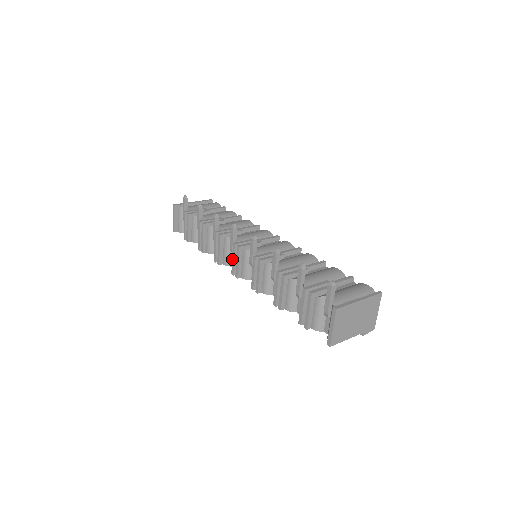
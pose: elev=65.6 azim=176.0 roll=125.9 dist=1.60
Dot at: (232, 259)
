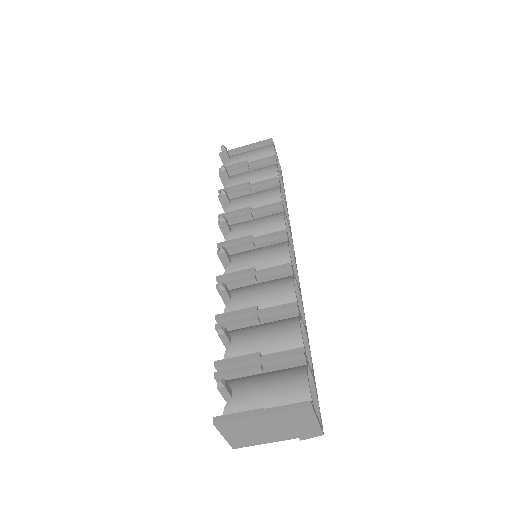
Dot at: occluded
